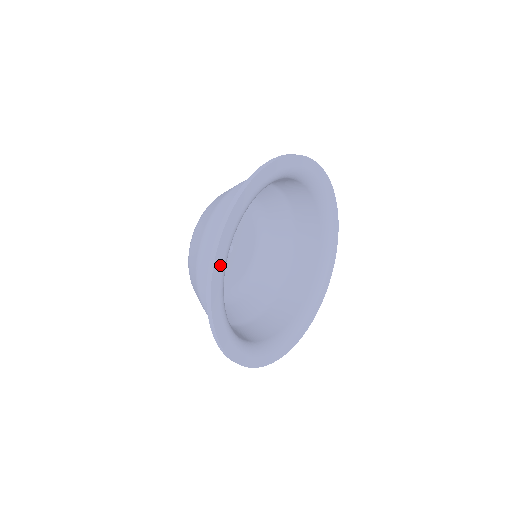
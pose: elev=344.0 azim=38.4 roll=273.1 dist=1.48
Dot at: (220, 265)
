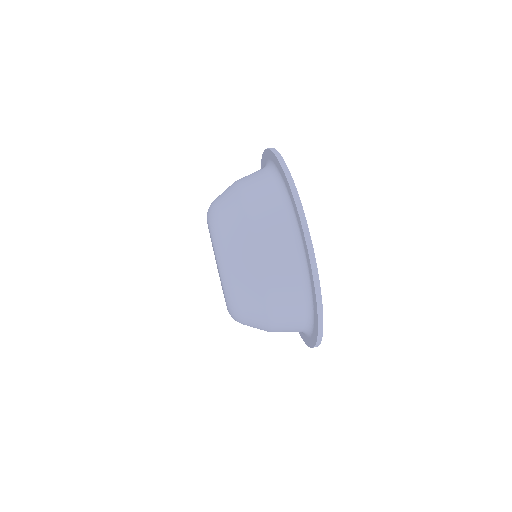
Dot at: occluded
